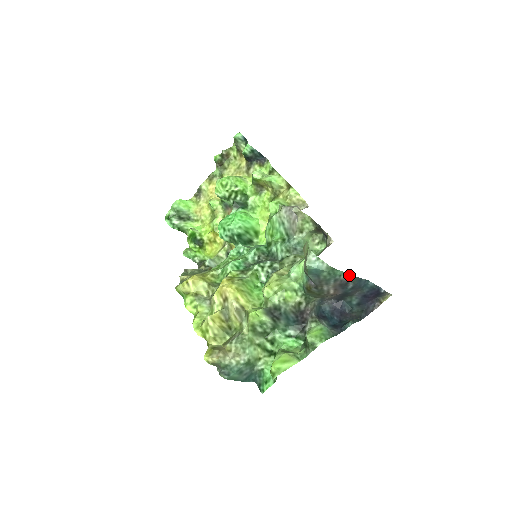
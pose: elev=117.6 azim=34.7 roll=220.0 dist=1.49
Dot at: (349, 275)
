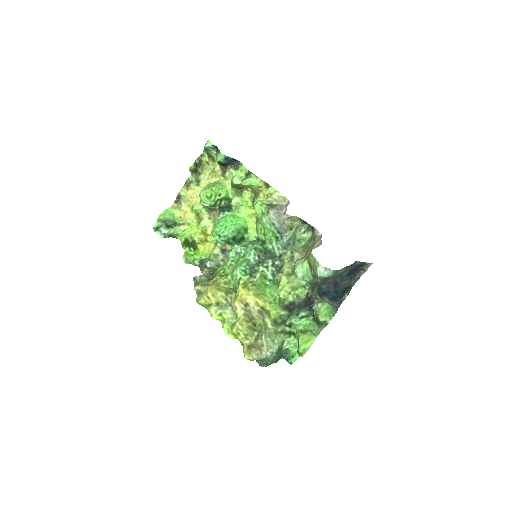
Dot at: (346, 267)
